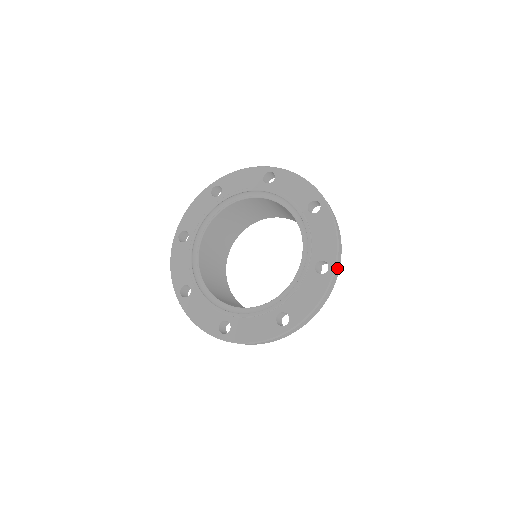
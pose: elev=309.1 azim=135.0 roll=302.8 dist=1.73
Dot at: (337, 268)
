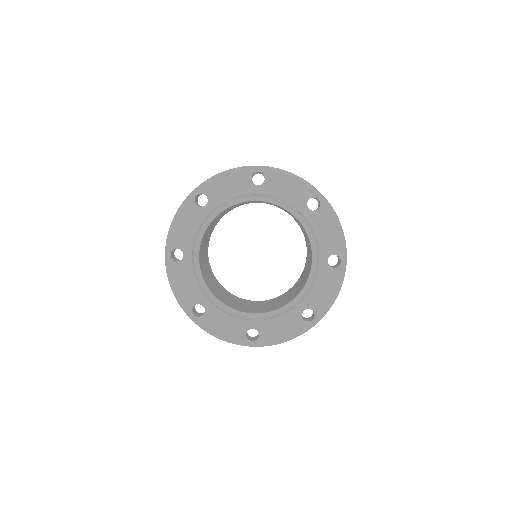
Dot at: occluded
